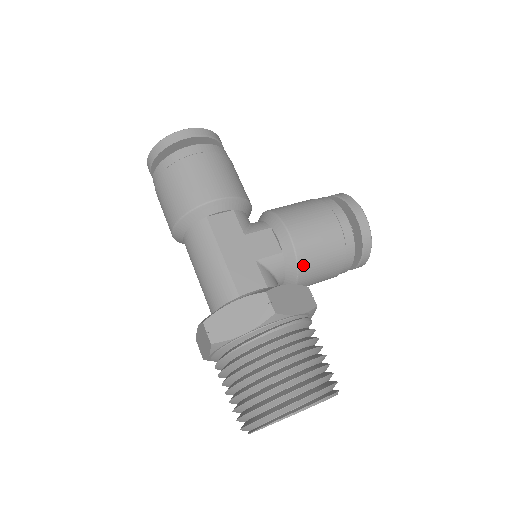
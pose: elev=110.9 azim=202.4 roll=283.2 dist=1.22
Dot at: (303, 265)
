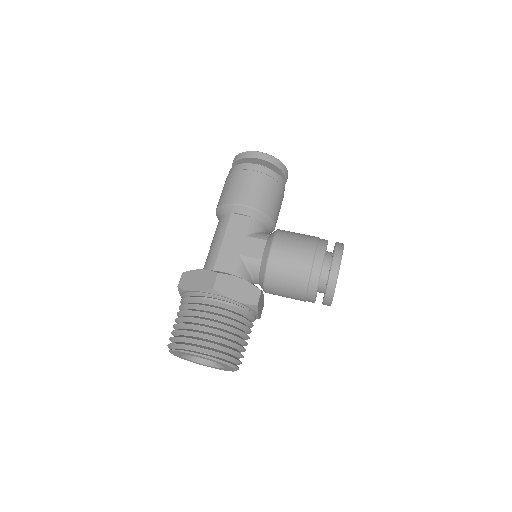
Dot at: (270, 275)
